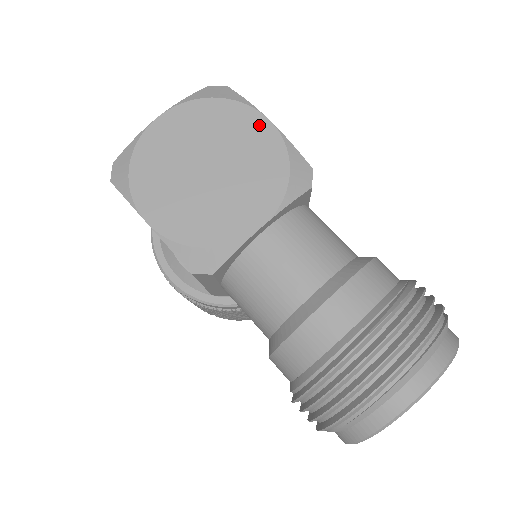
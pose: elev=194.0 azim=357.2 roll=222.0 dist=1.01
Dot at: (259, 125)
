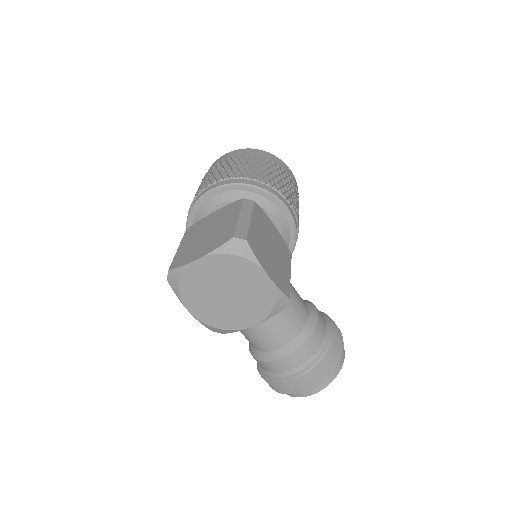
Dot at: (261, 278)
